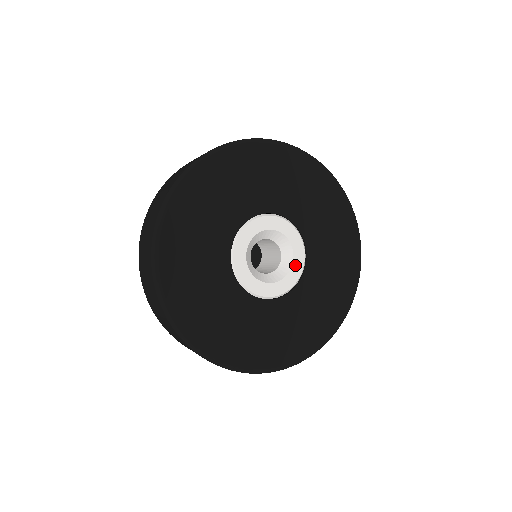
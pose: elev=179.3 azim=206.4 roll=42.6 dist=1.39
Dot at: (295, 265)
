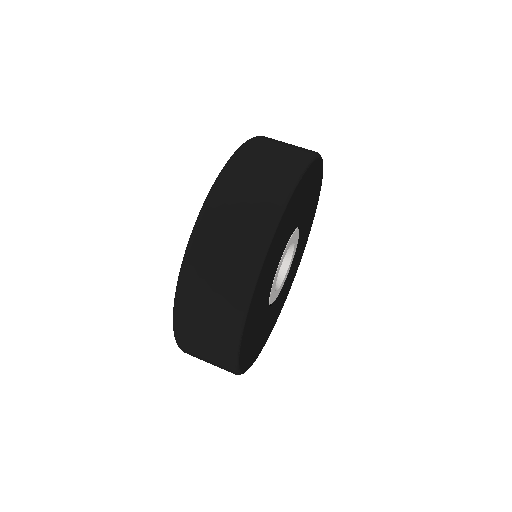
Dot at: (295, 247)
